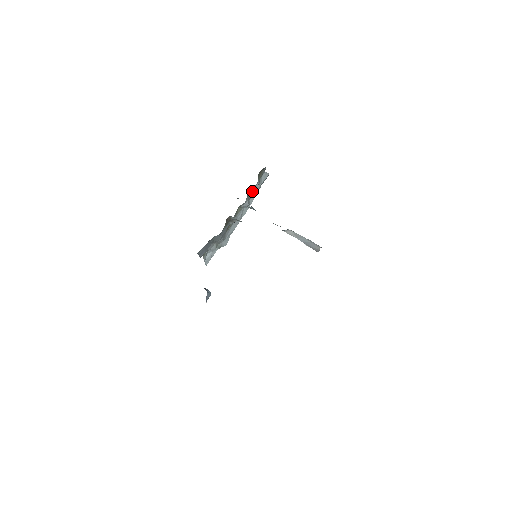
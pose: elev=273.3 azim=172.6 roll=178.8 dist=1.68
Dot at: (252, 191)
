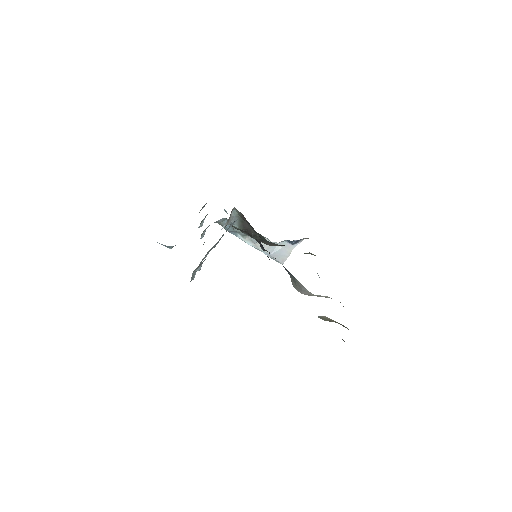
Dot at: (198, 227)
